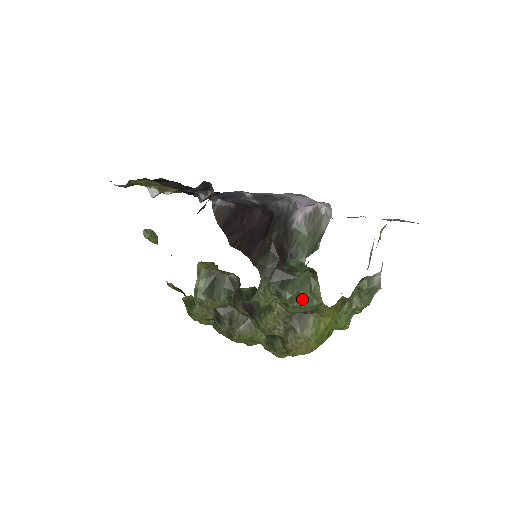
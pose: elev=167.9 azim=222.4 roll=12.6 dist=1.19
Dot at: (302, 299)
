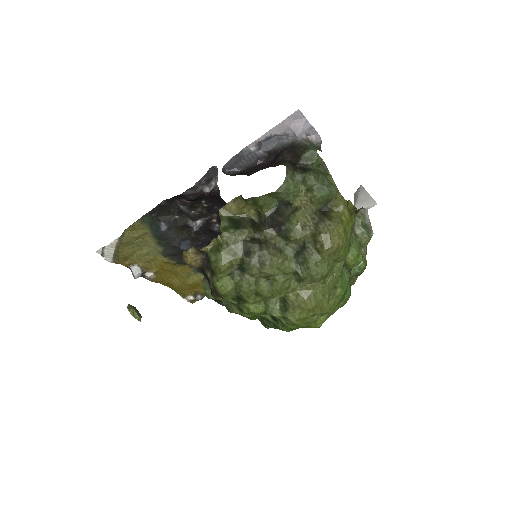
Dot at: (323, 181)
